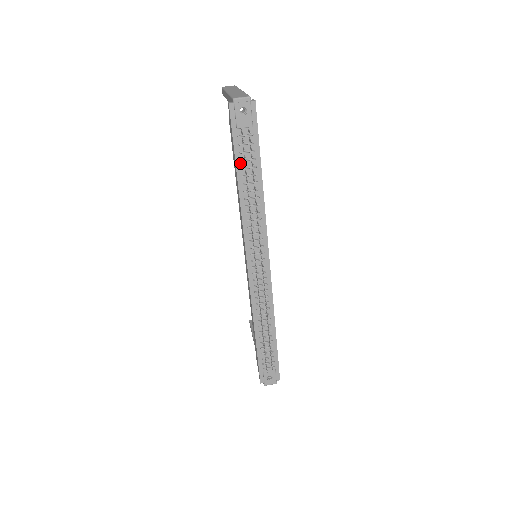
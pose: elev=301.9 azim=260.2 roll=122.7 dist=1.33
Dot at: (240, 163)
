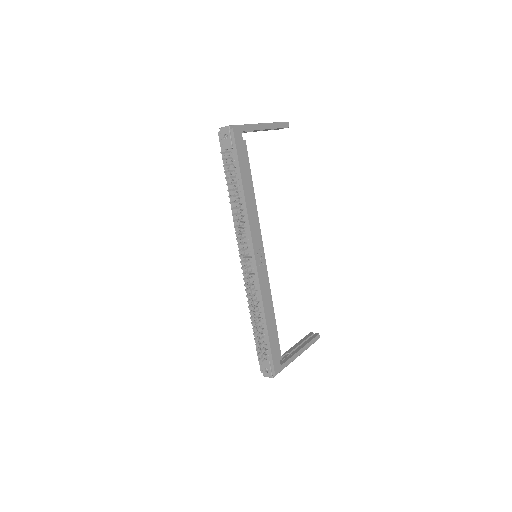
Dot at: (228, 176)
